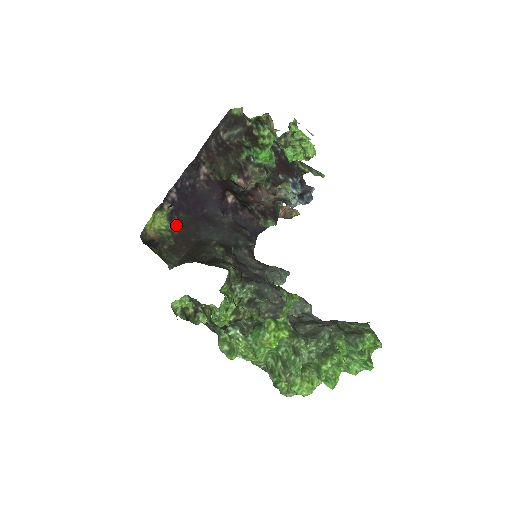
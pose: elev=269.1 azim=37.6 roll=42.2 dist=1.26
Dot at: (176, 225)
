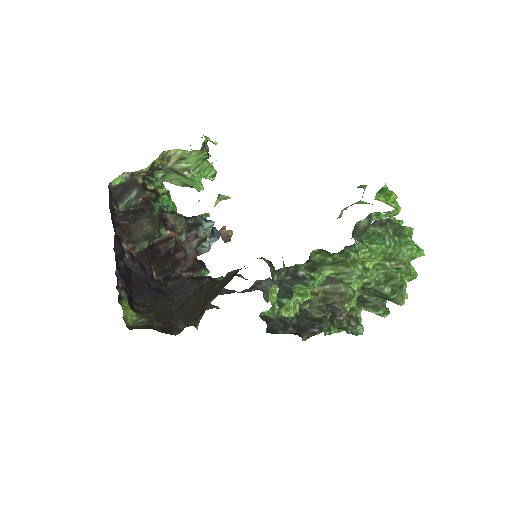
Dot at: (143, 311)
